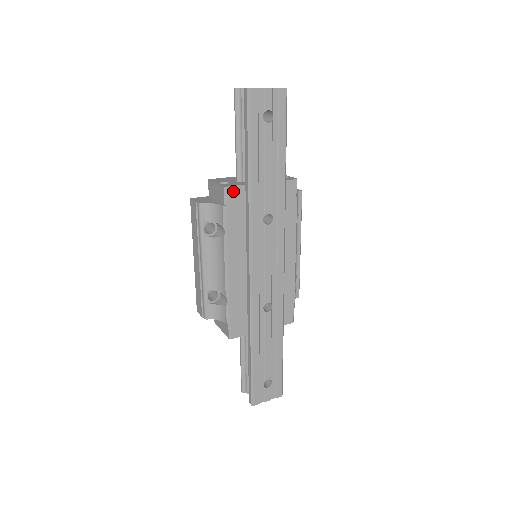
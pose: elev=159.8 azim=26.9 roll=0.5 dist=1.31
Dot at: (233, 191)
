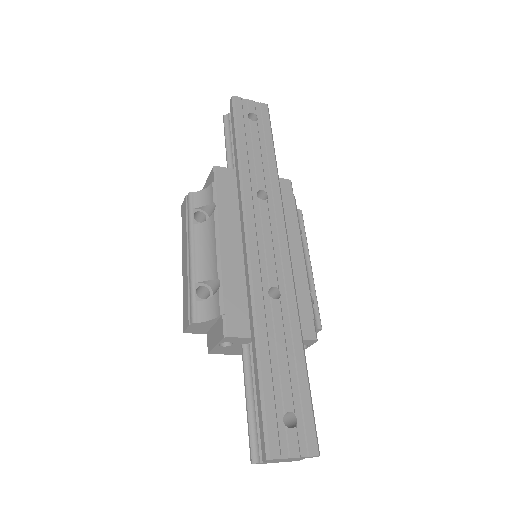
Dot at: (223, 171)
